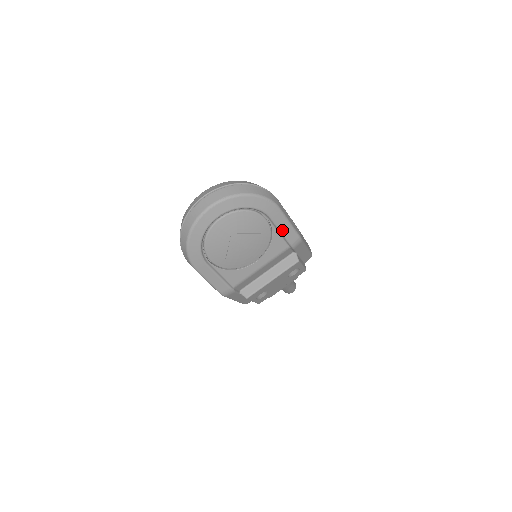
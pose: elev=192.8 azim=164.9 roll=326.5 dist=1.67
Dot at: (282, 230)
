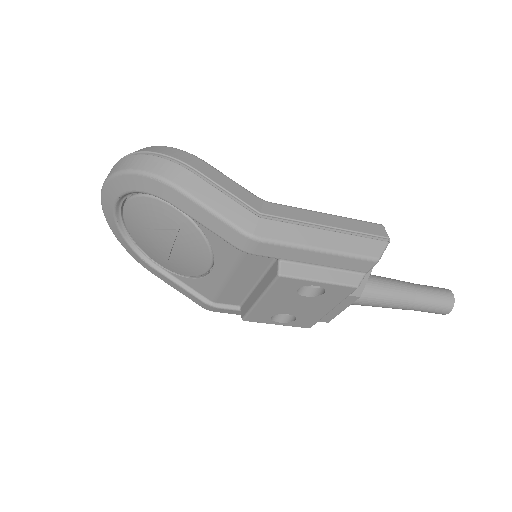
Dot at: (205, 223)
